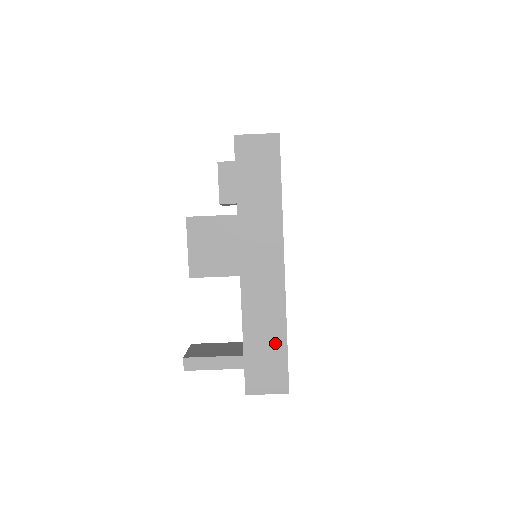
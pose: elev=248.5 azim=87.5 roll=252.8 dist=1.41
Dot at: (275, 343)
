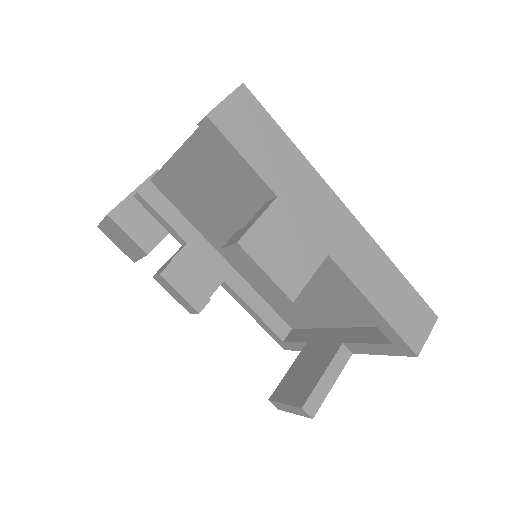
Dot at: (398, 286)
